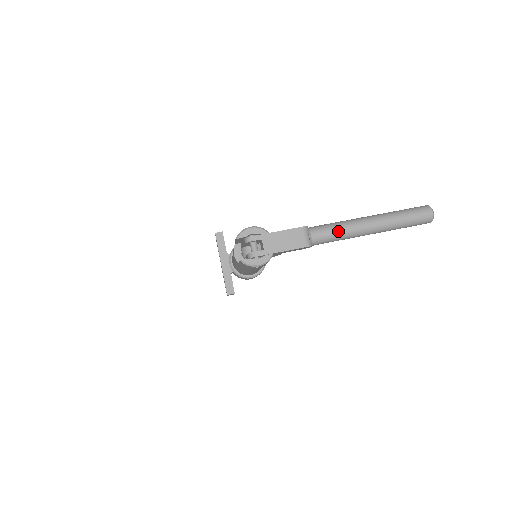
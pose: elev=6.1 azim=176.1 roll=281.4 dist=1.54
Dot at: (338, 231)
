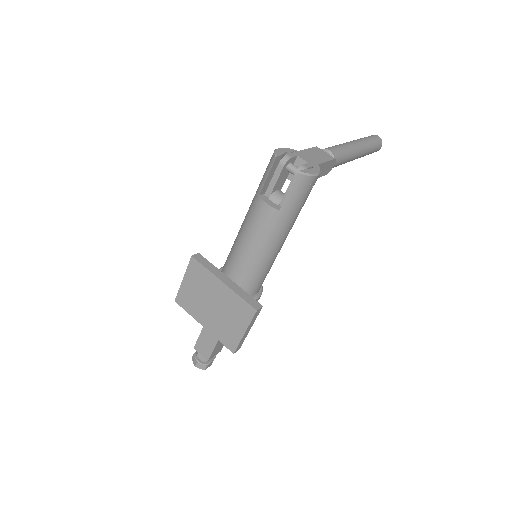
Dot at: (343, 147)
